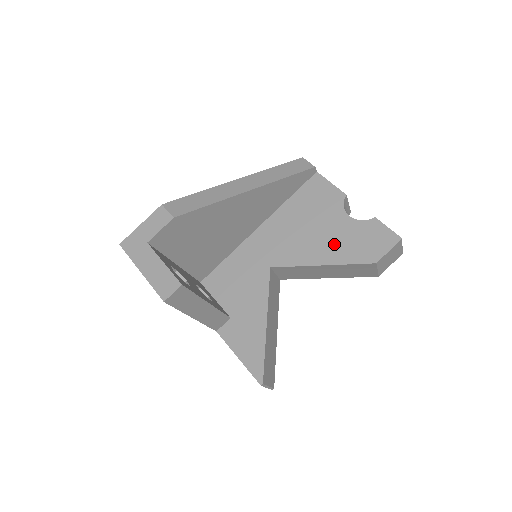
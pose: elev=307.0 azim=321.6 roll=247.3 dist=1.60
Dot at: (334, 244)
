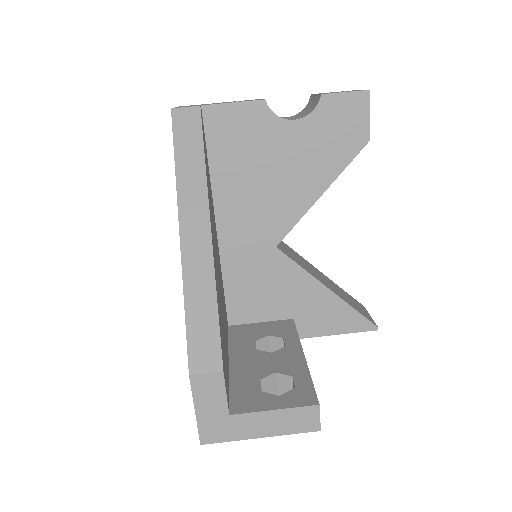
Dot at: (311, 164)
